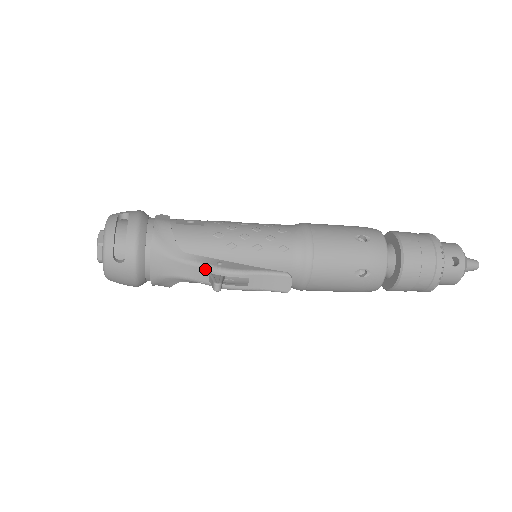
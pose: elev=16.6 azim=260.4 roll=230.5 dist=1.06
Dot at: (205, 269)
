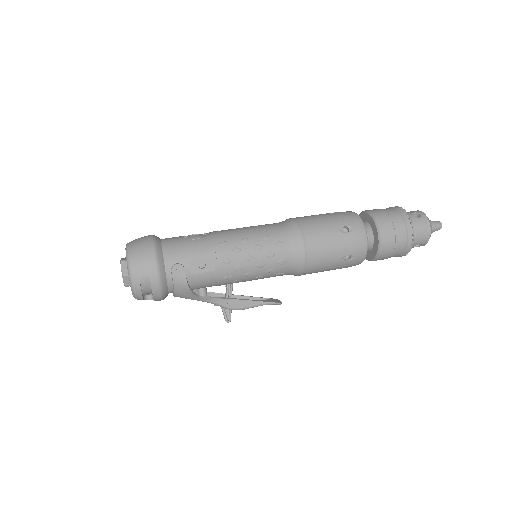
Dot at: occluded
